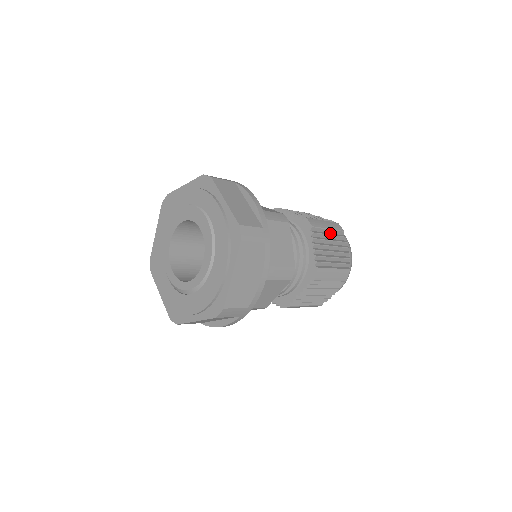
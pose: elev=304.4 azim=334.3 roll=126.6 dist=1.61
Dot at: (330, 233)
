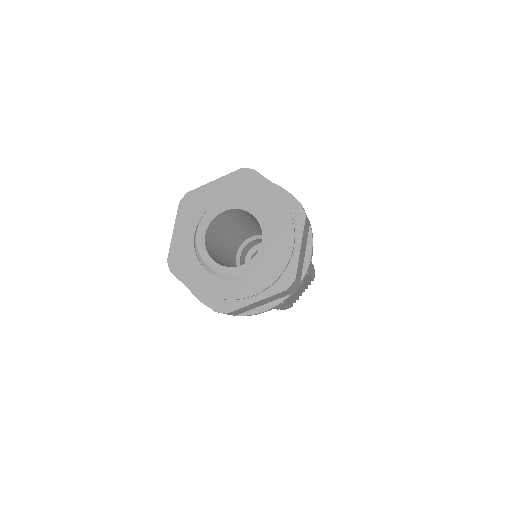
Dot at: (308, 278)
